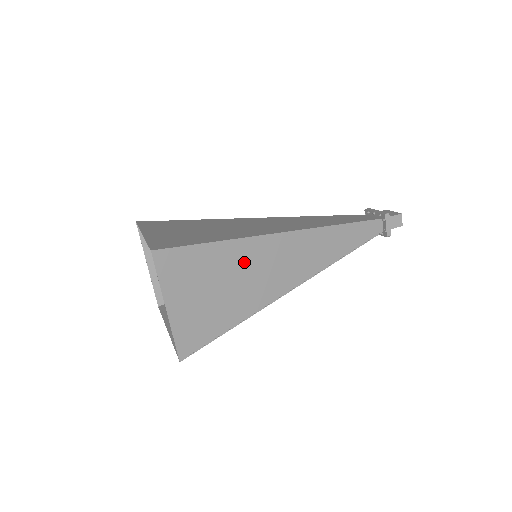
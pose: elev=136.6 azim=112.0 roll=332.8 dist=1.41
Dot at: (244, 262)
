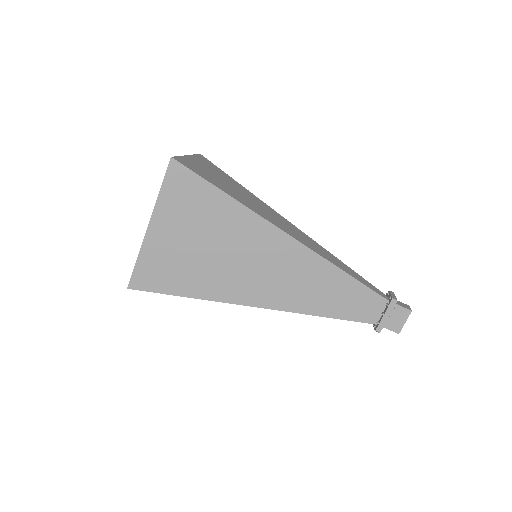
Dot at: occluded
